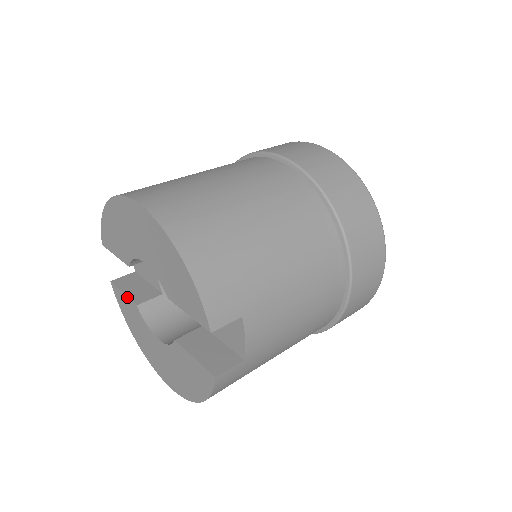
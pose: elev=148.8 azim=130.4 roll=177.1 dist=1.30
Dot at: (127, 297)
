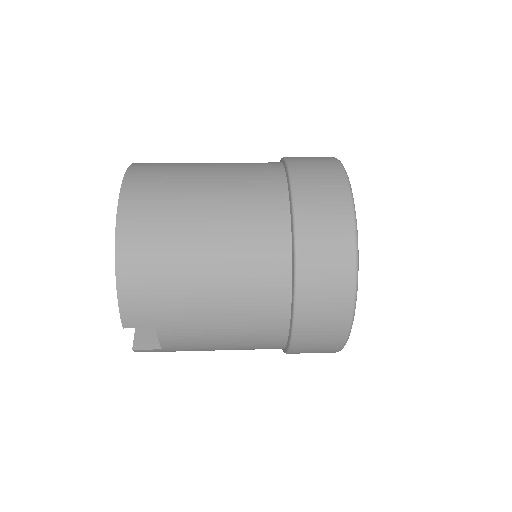
Dot at: occluded
